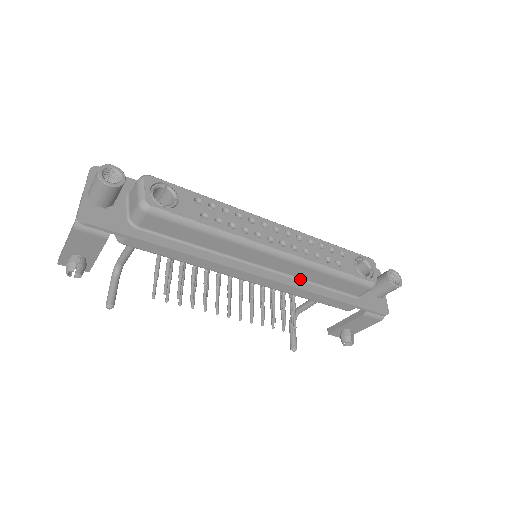
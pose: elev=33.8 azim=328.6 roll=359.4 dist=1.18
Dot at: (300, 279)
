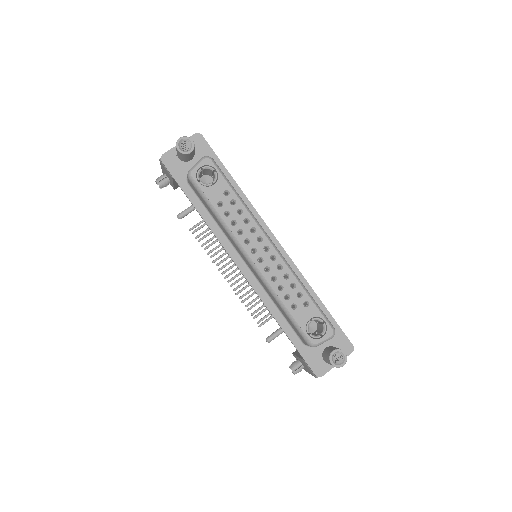
Dot at: (268, 294)
